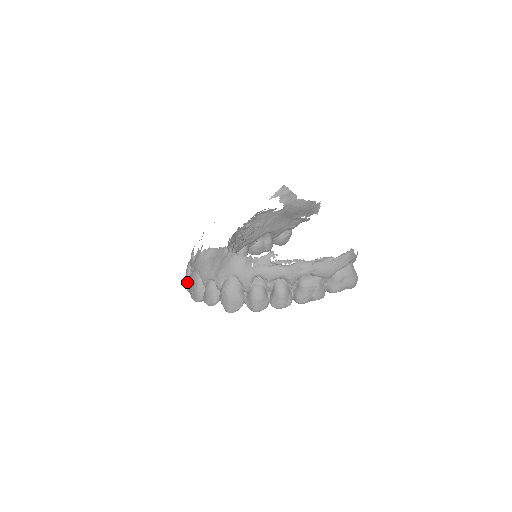
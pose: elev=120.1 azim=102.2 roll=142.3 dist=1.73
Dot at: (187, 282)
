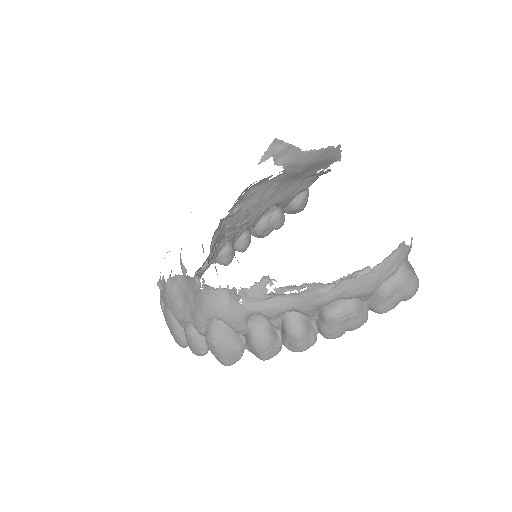
Dot at: occluded
